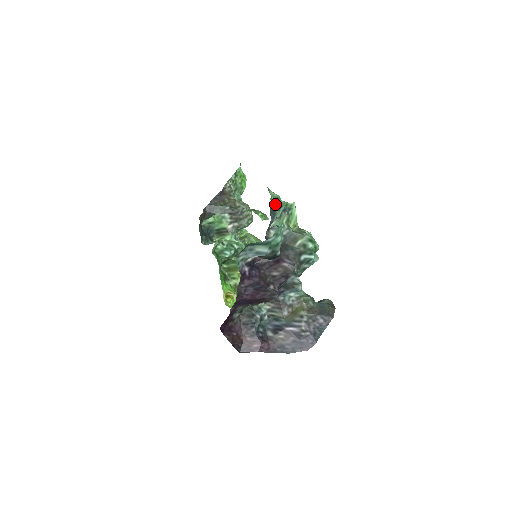
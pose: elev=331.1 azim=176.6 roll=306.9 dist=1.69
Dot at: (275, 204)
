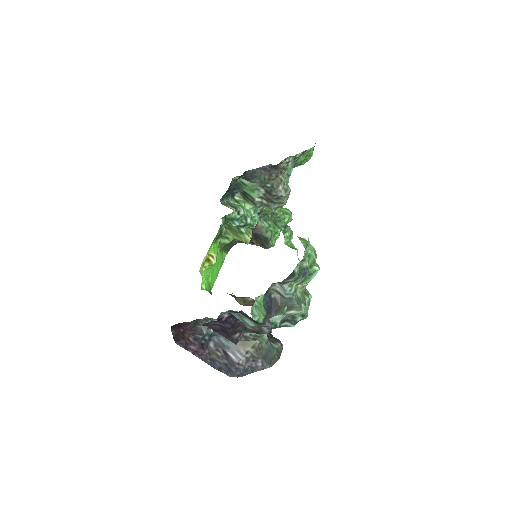
Dot at: (301, 265)
